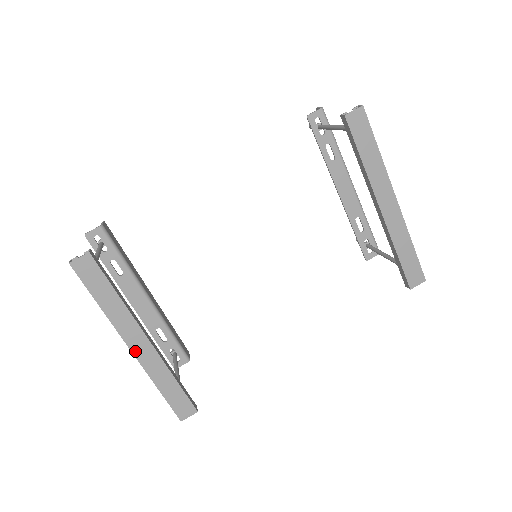
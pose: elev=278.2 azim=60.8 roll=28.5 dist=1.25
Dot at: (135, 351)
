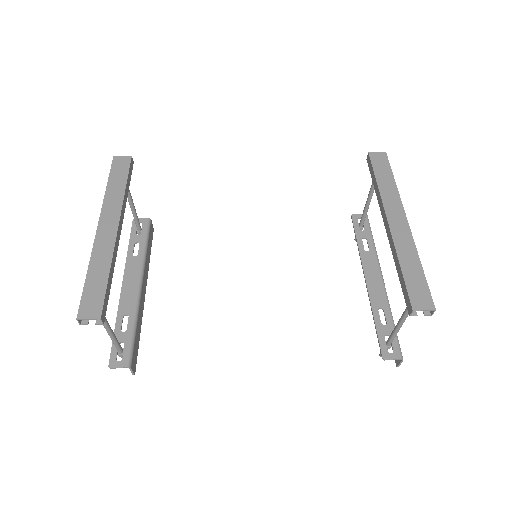
Dot at: (100, 230)
